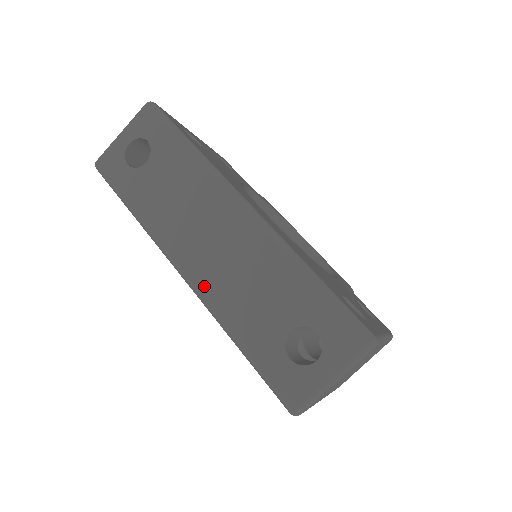
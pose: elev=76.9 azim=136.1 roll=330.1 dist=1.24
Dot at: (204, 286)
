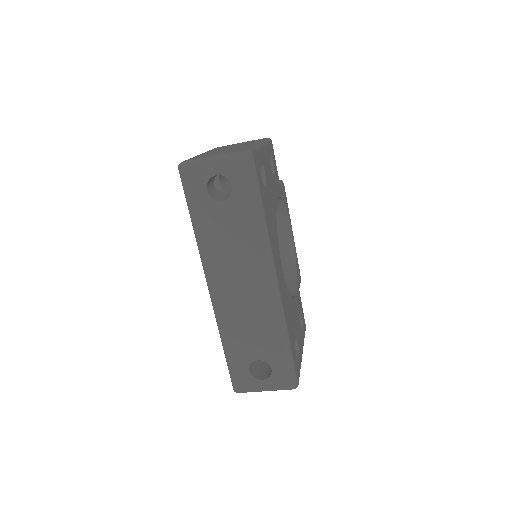
Dot at: (221, 307)
